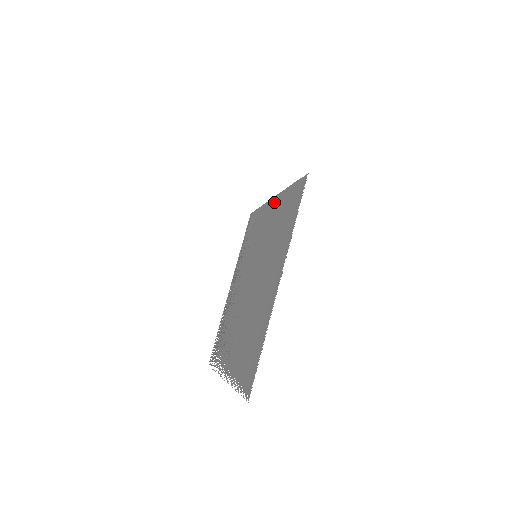
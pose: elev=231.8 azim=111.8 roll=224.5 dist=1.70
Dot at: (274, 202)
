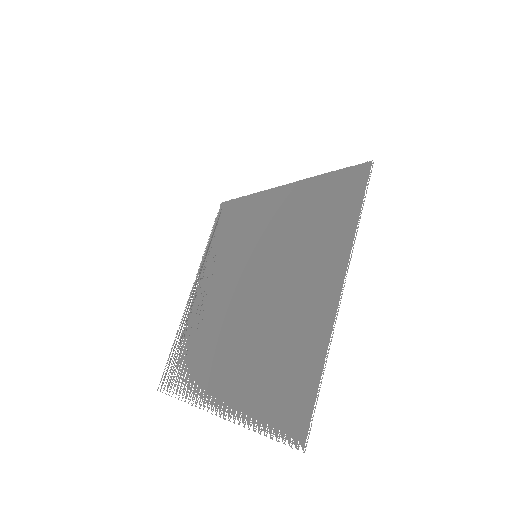
Dot at: (286, 192)
